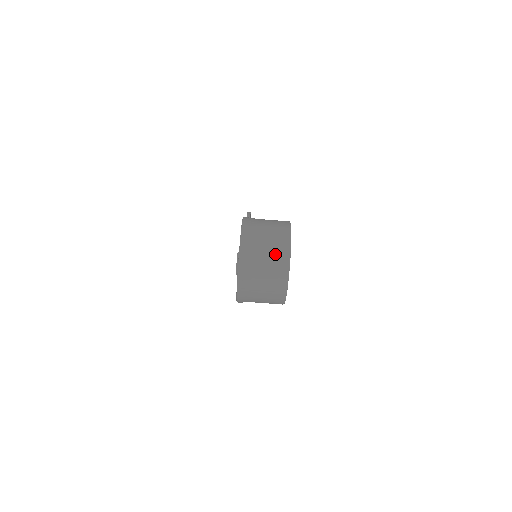
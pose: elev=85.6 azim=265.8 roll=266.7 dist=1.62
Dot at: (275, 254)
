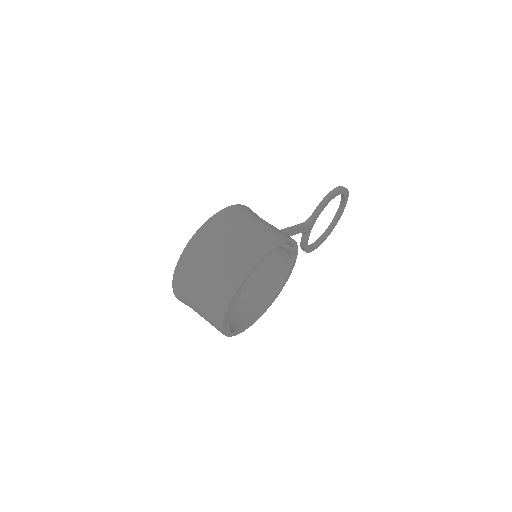
Dot at: (220, 277)
